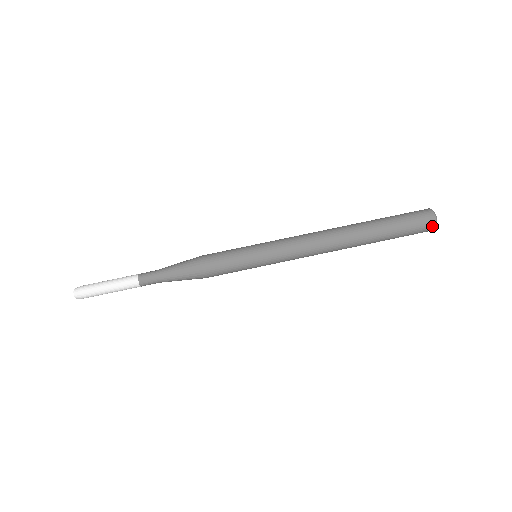
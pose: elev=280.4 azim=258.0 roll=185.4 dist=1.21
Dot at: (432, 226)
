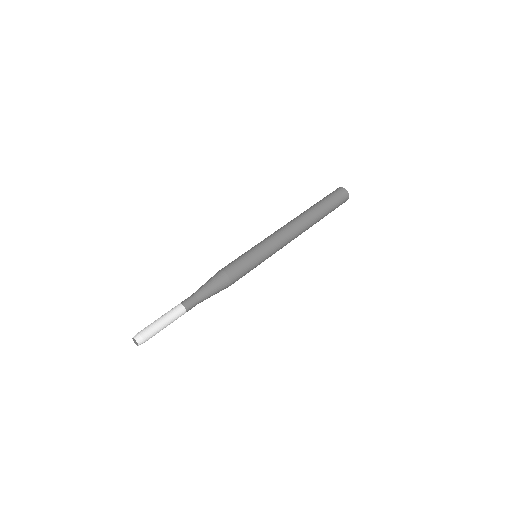
Dot at: (347, 196)
